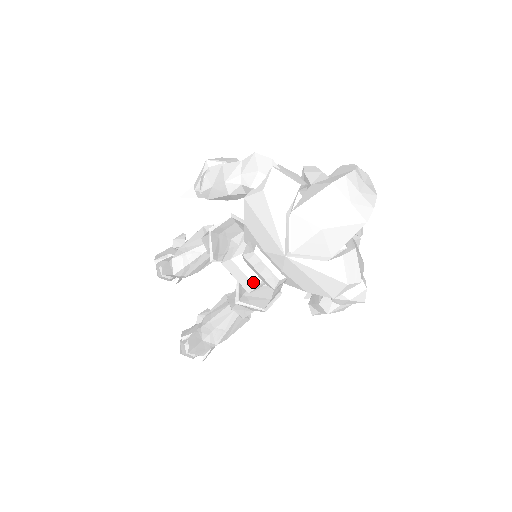
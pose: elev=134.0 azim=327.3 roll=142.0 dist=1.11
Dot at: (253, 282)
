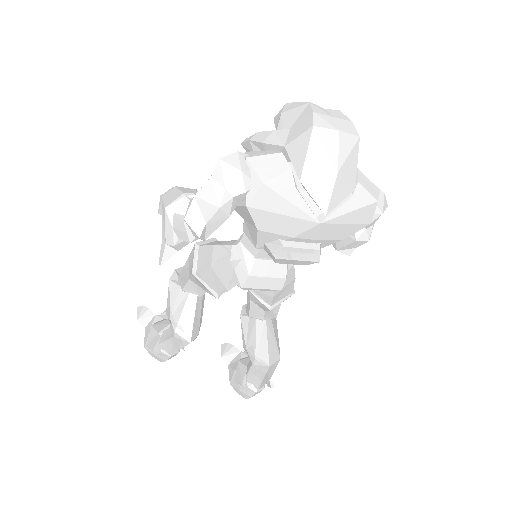
Dot at: (280, 277)
